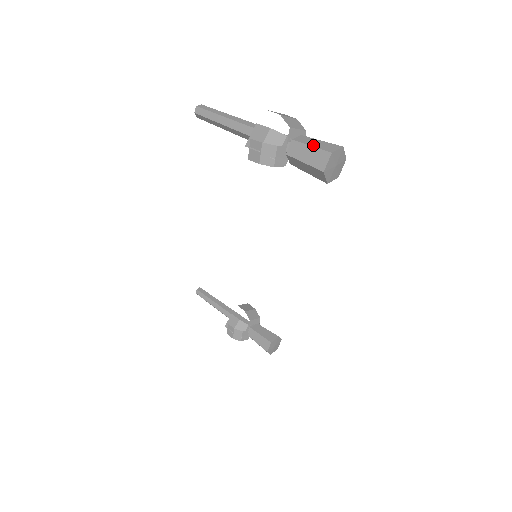
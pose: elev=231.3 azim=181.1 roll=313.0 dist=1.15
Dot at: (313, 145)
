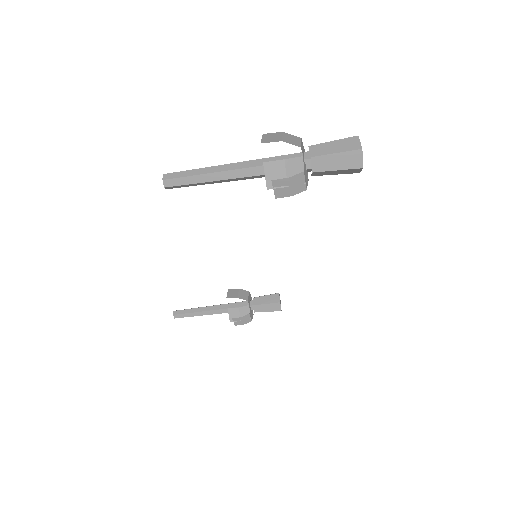
Dot at: (336, 151)
